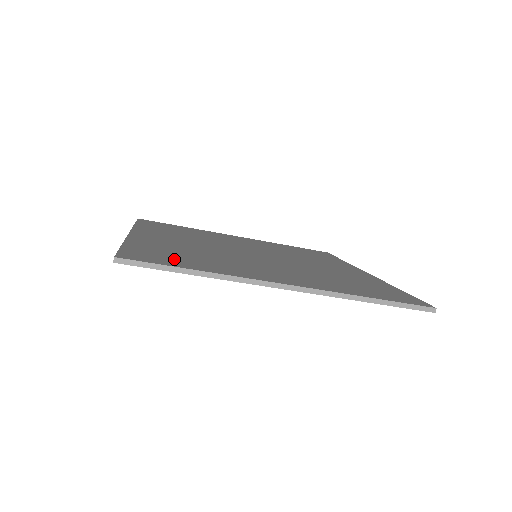
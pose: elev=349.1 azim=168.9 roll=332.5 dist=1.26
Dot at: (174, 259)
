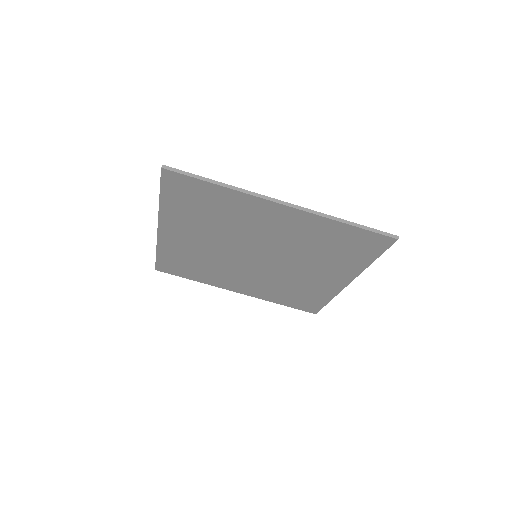
Dot at: occluded
